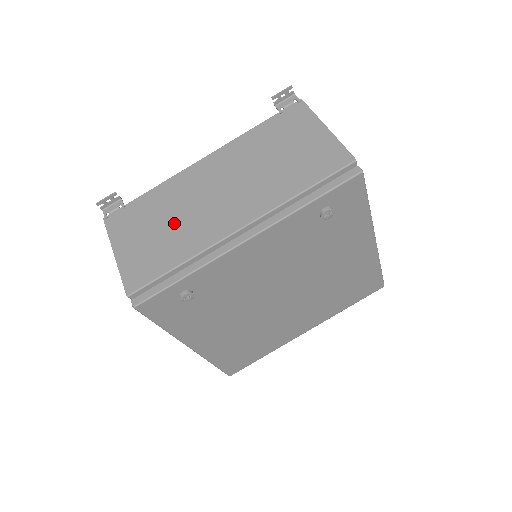
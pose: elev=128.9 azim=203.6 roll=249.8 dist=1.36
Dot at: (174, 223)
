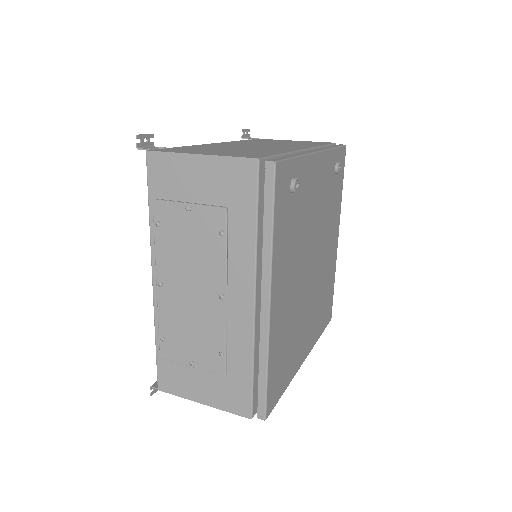
Dot at: (240, 149)
